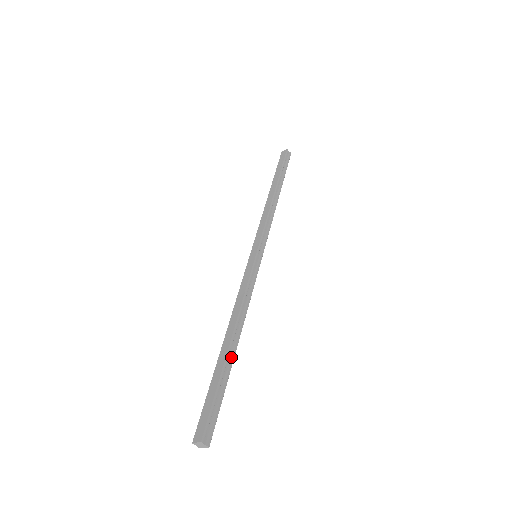
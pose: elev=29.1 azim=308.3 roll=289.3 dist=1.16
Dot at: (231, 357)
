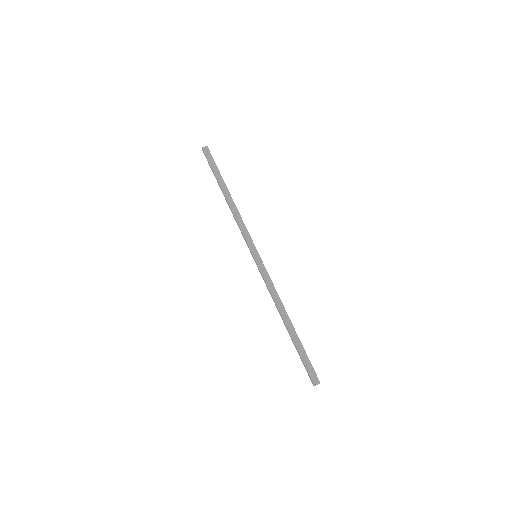
Dot at: (293, 333)
